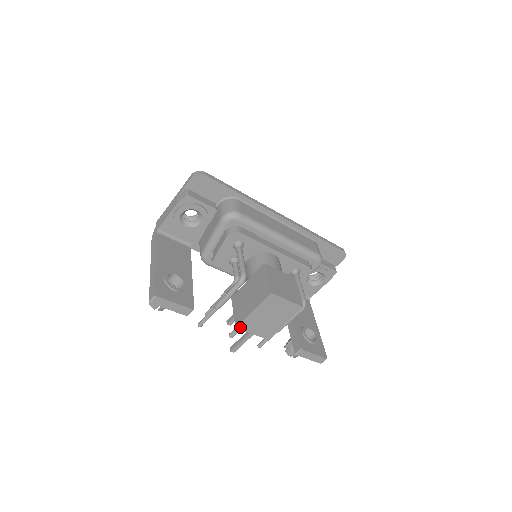
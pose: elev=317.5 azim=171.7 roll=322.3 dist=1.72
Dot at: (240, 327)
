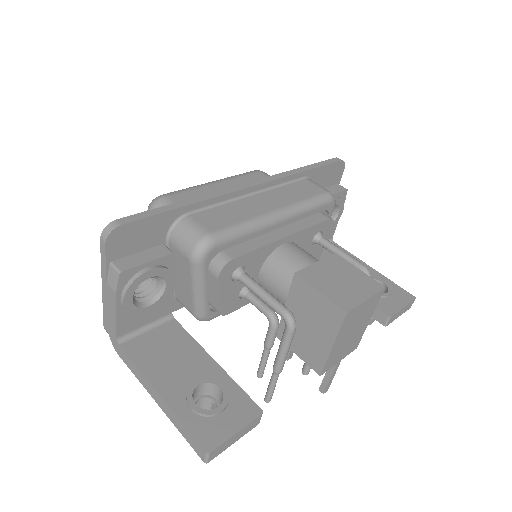
Dot at: (324, 370)
